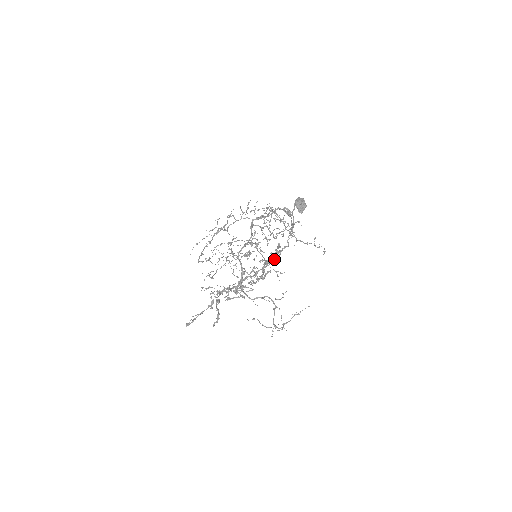
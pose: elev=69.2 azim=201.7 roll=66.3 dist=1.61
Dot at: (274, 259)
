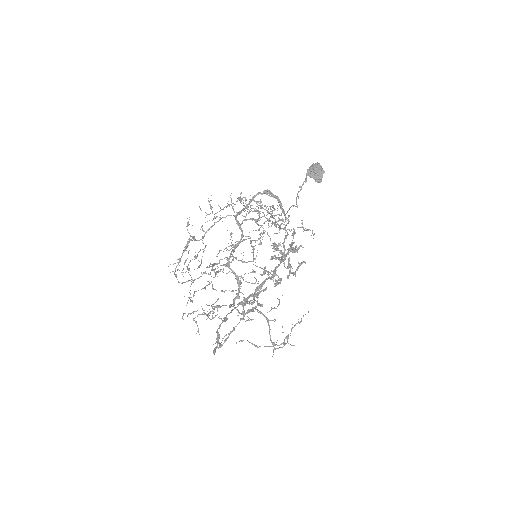
Dot at: (297, 249)
